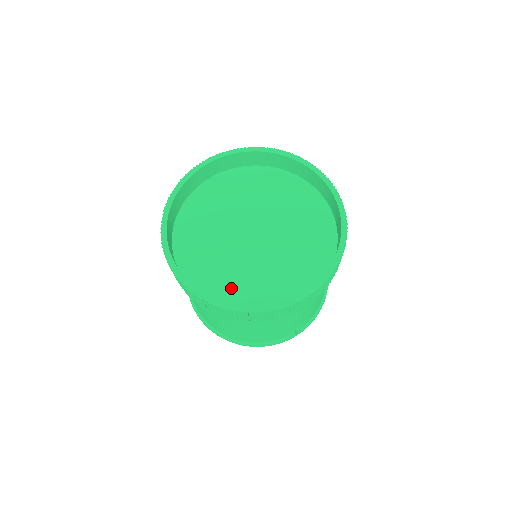
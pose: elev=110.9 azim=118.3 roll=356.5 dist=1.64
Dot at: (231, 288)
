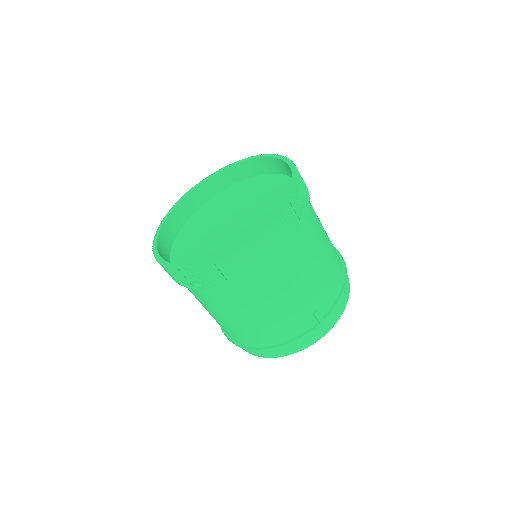
Dot at: occluded
